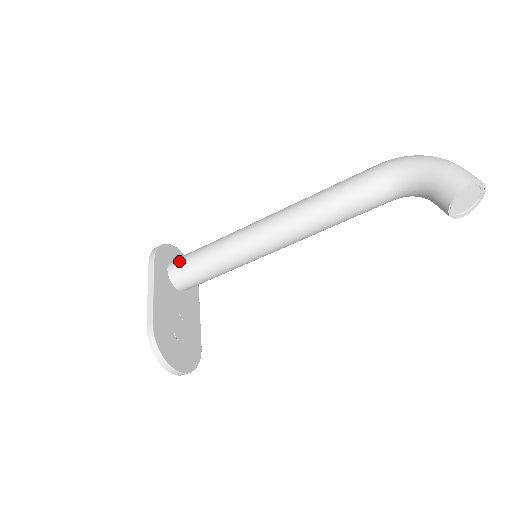
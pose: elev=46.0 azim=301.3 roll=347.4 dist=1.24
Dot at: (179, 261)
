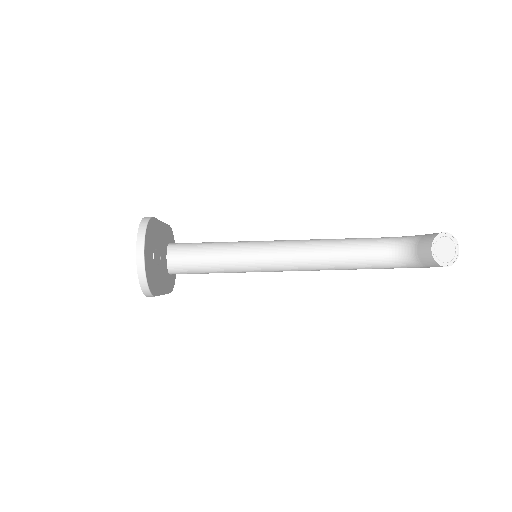
Dot at: occluded
